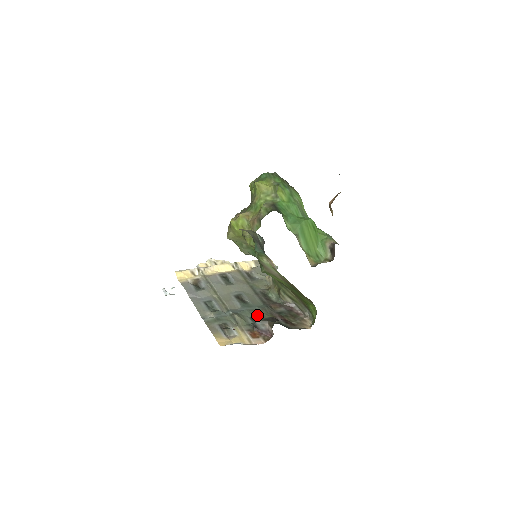
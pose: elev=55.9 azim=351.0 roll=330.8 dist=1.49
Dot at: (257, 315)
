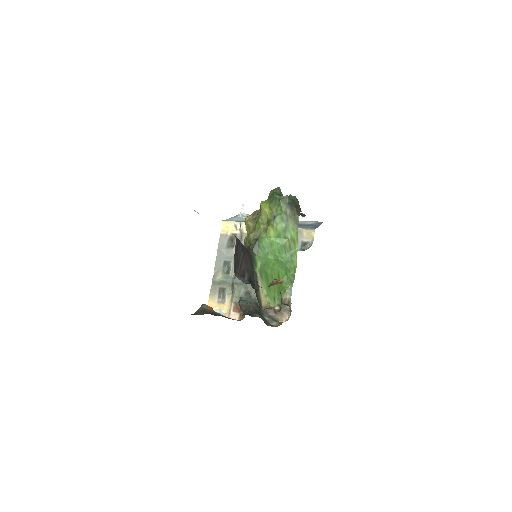
Dot at: (252, 292)
